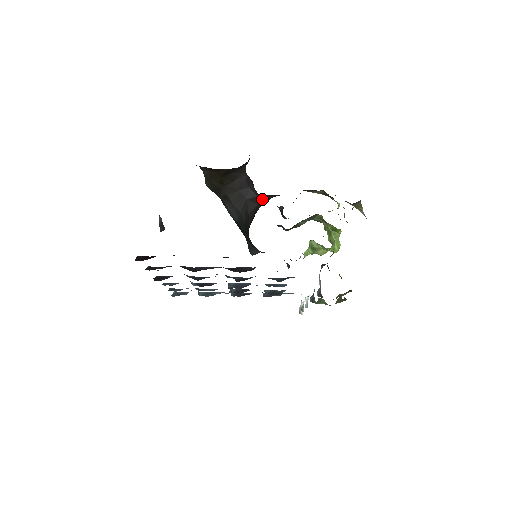
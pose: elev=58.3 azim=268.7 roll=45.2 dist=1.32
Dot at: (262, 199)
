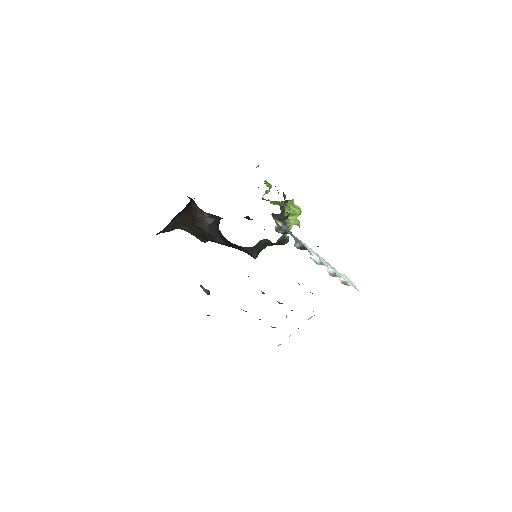
Dot at: occluded
